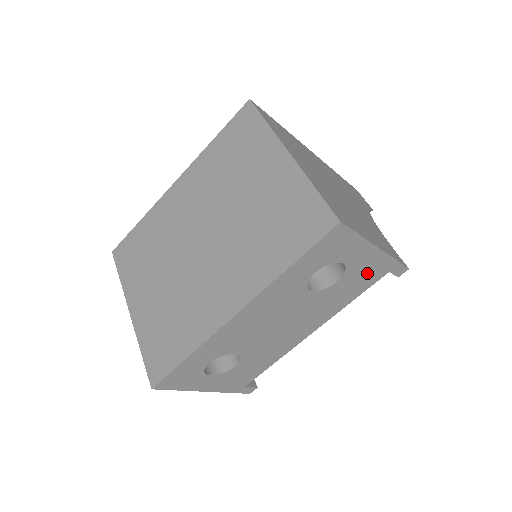
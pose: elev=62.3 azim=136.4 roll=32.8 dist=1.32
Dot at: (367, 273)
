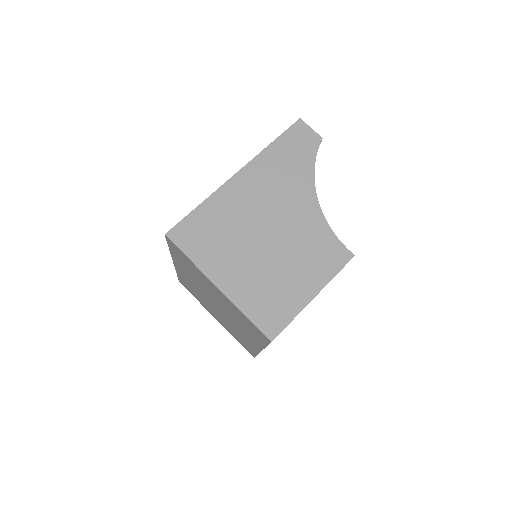
Dot at: occluded
